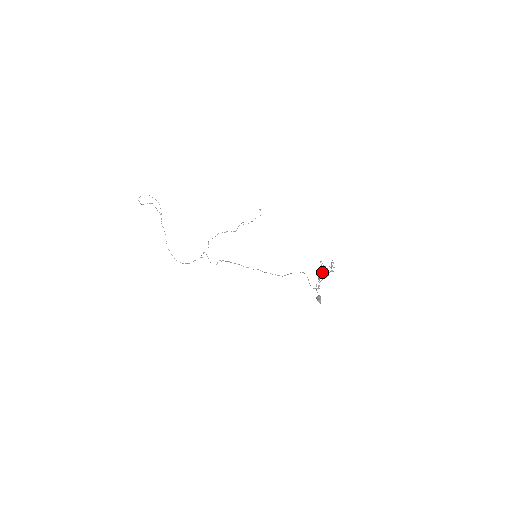
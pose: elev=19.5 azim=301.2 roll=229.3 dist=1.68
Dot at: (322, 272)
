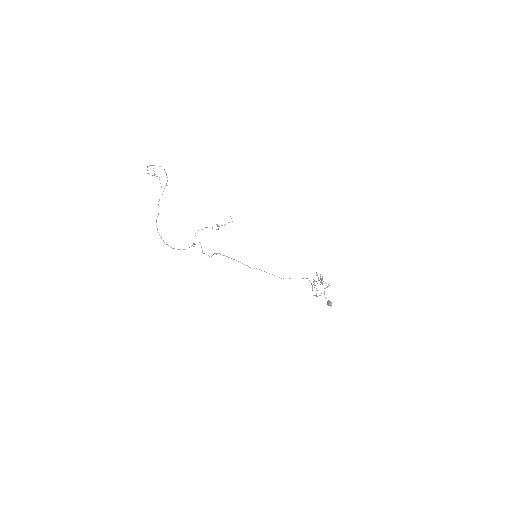
Dot at: (323, 281)
